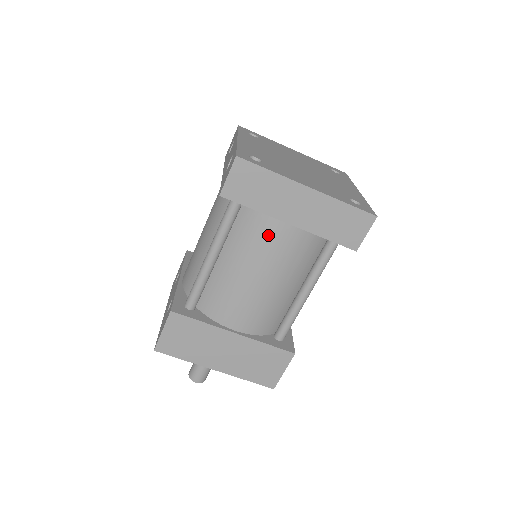
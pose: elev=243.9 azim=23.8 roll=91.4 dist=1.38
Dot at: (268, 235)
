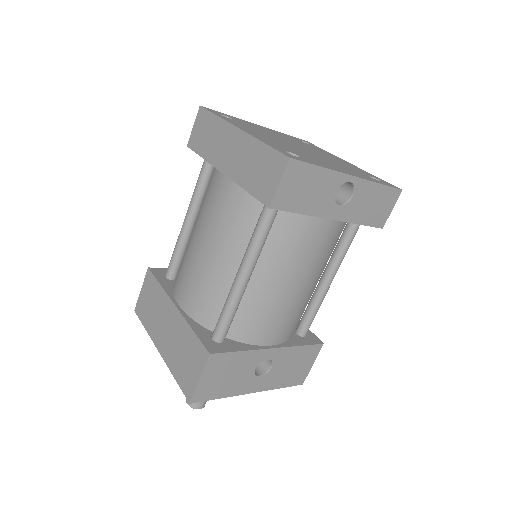
Dot at: (213, 190)
